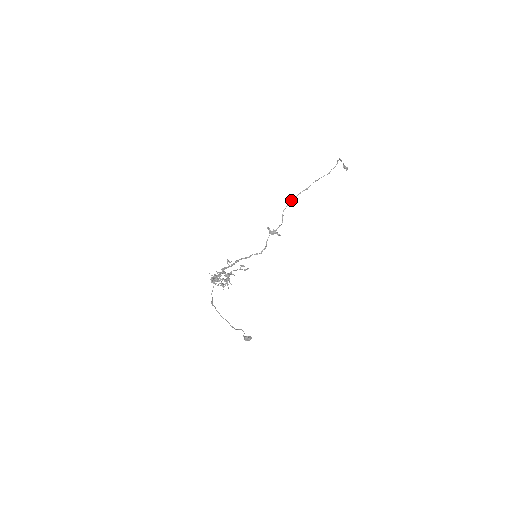
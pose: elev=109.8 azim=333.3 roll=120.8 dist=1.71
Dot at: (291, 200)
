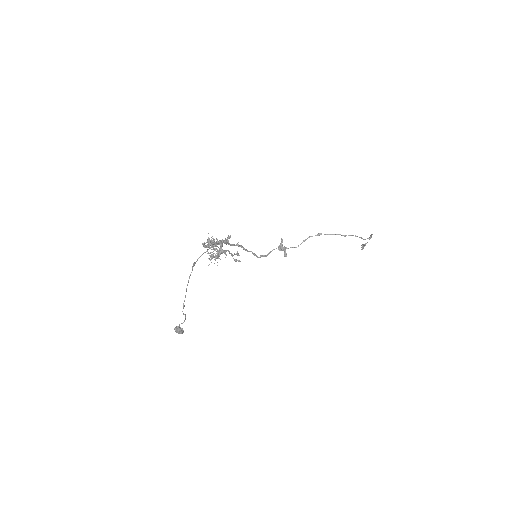
Dot at: occluded
